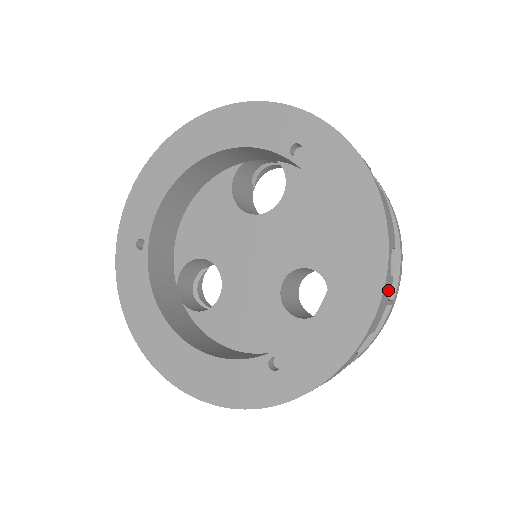
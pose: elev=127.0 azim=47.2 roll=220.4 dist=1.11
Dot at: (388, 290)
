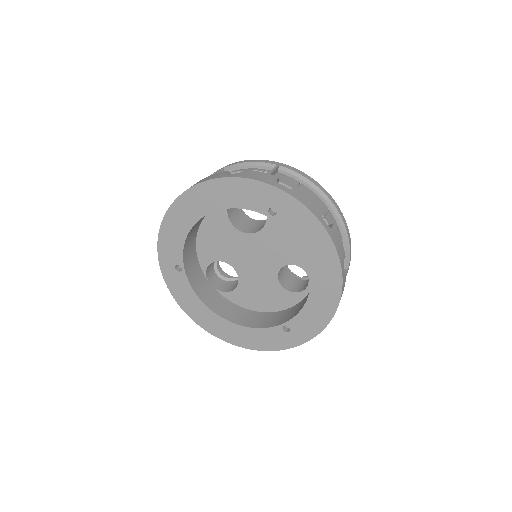
Dot at: (344, 283)
